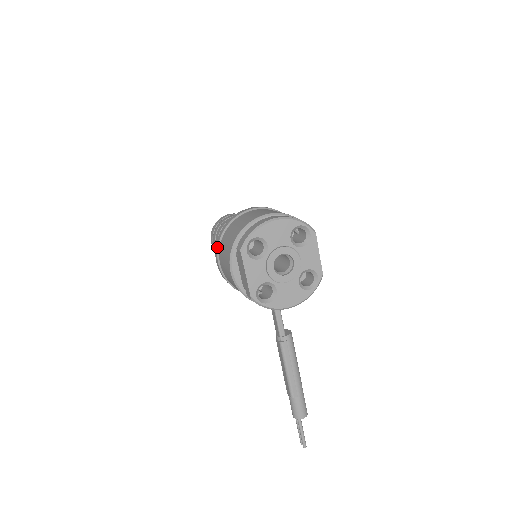
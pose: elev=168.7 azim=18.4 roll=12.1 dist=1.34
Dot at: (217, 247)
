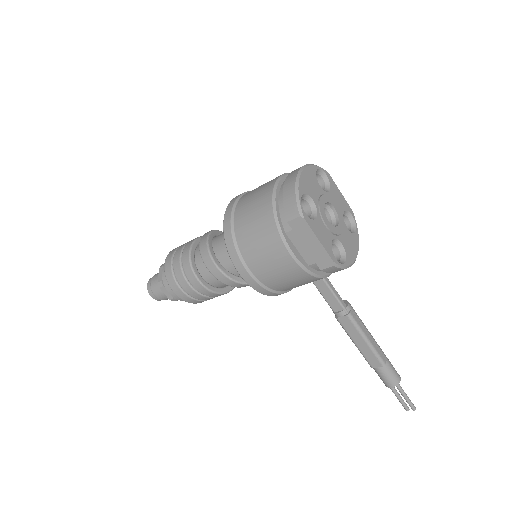
Dot at: (237, 255)
